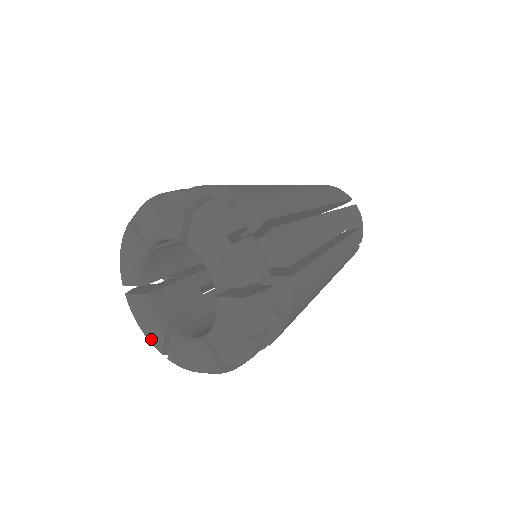
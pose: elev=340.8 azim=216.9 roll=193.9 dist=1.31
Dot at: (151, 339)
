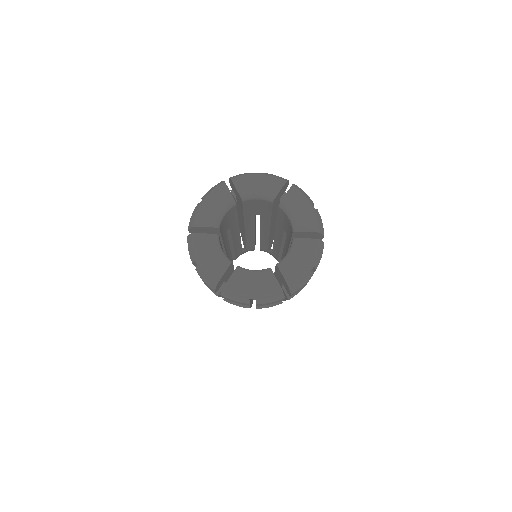
Dot at: (210, 270)
